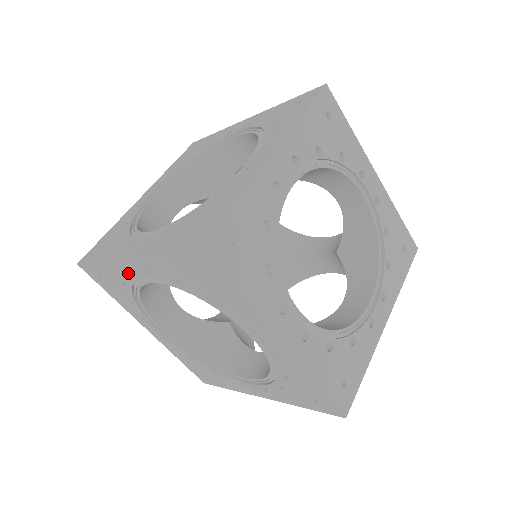
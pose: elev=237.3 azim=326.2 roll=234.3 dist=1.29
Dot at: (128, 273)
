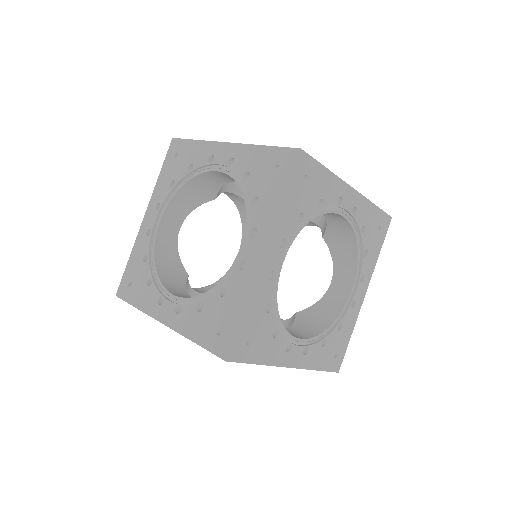
Dot at: (210, 156)
